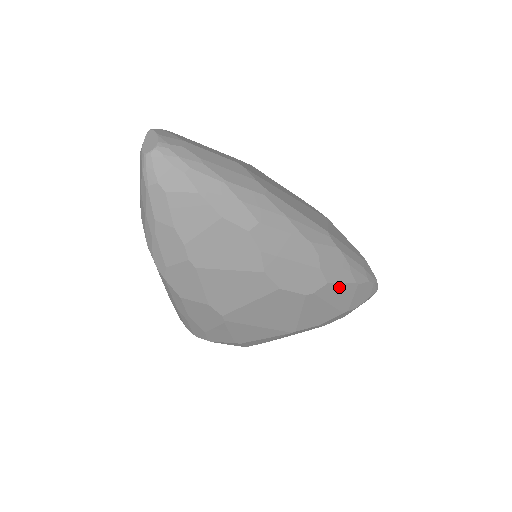
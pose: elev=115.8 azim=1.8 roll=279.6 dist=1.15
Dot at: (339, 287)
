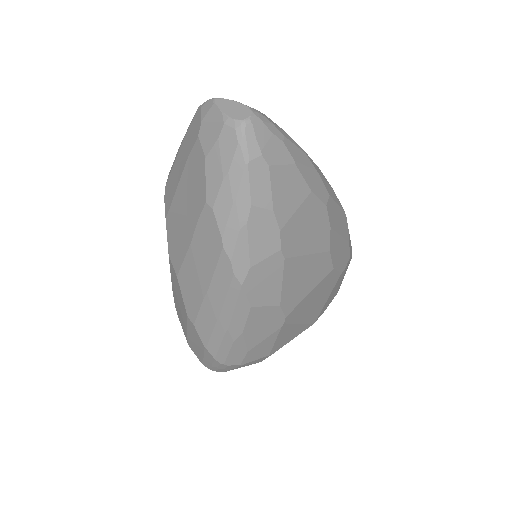
Dot at: occluded
